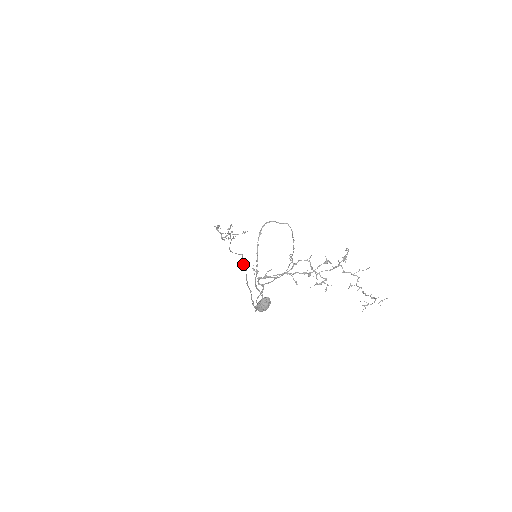
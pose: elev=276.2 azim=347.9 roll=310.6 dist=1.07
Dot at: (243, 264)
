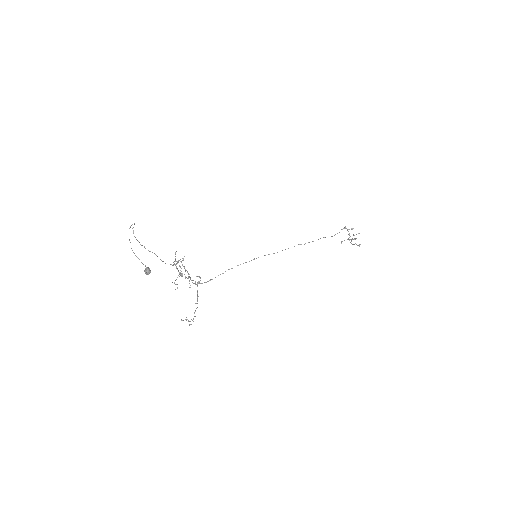
Dot at: (258, 257)
